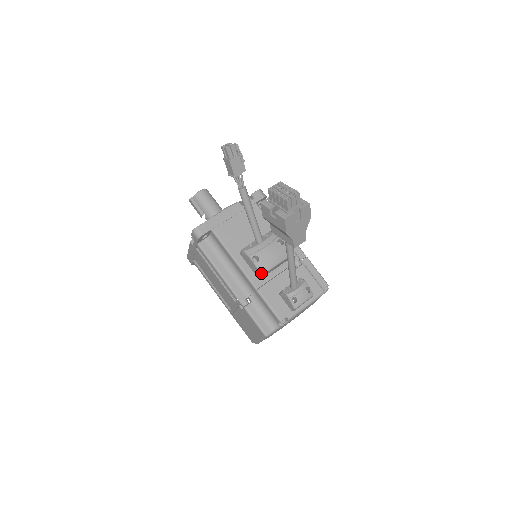
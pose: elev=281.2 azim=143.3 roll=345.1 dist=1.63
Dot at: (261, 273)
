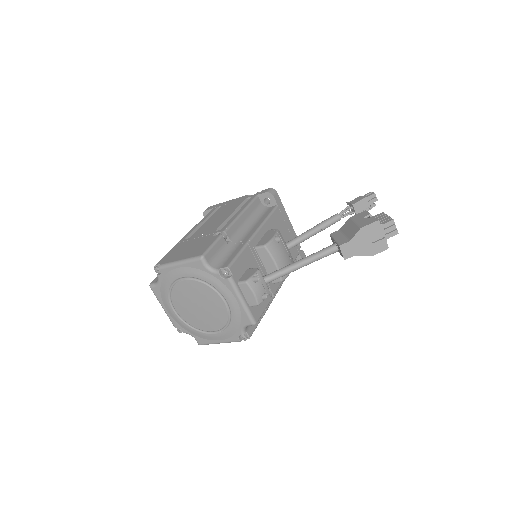
Dot at: (267, 245)
